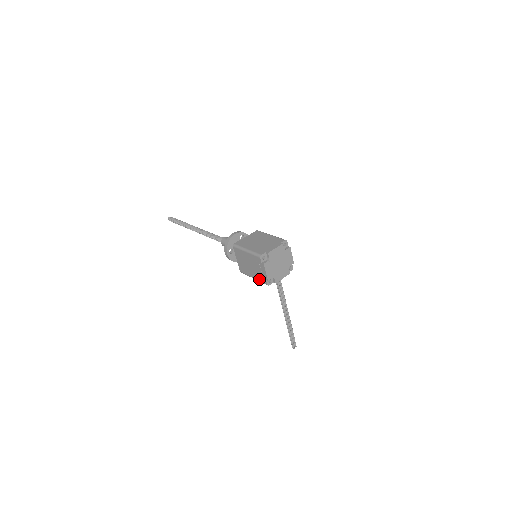
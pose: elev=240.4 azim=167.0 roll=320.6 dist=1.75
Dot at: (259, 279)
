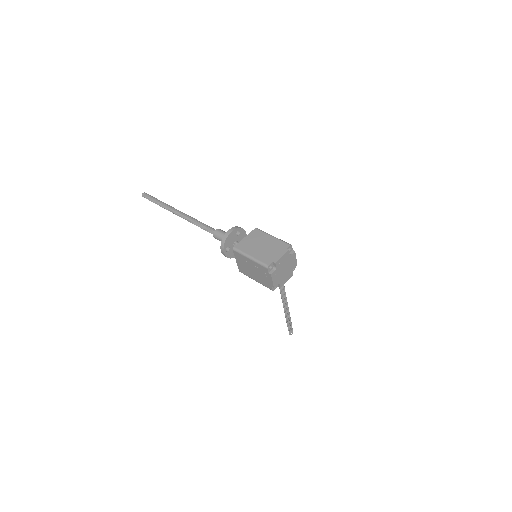
Dot at: (263, 284)
